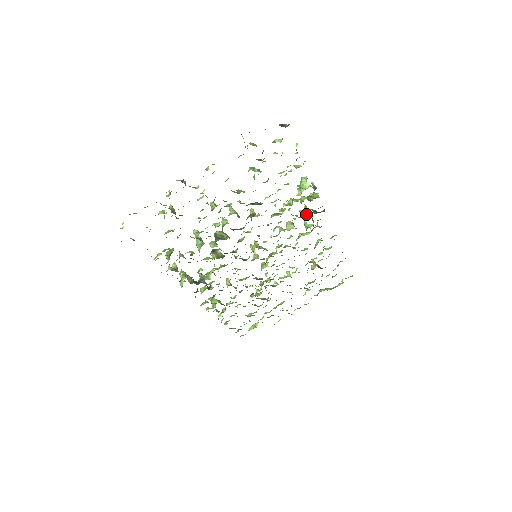
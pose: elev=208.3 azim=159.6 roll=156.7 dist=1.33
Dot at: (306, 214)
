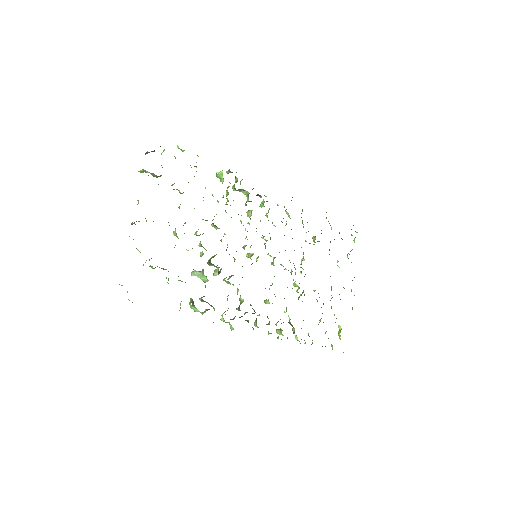
Dot at: (248, 194)
